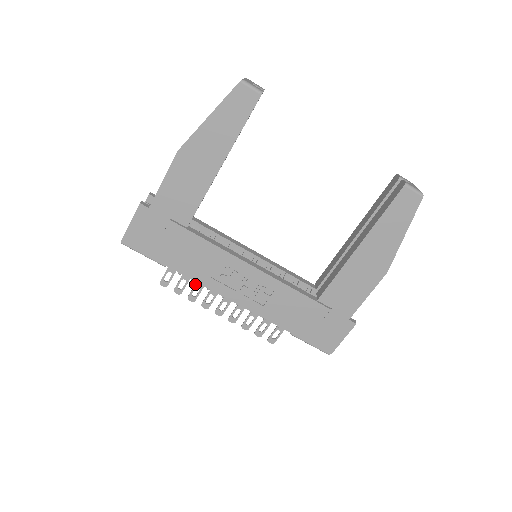
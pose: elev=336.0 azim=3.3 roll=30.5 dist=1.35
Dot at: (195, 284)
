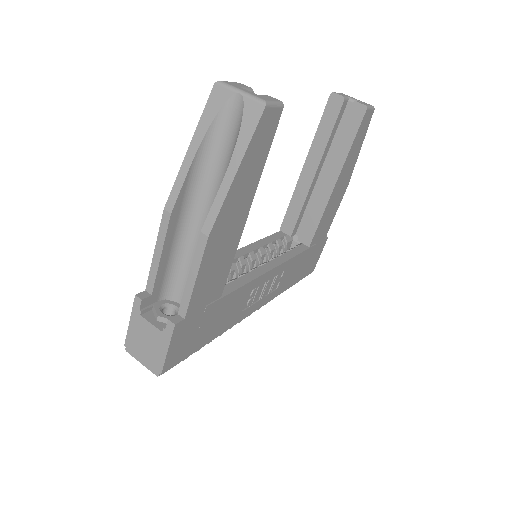
Dot at: occluded
